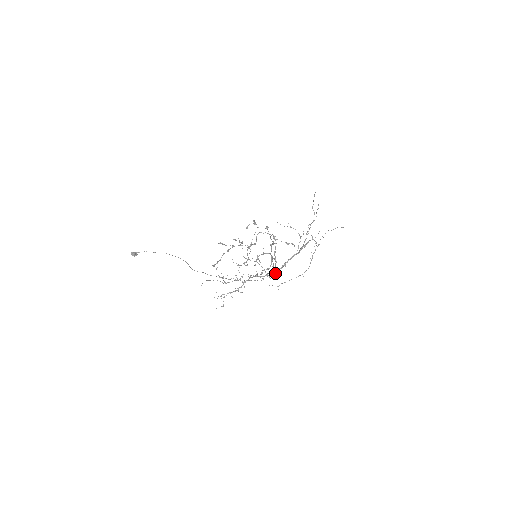
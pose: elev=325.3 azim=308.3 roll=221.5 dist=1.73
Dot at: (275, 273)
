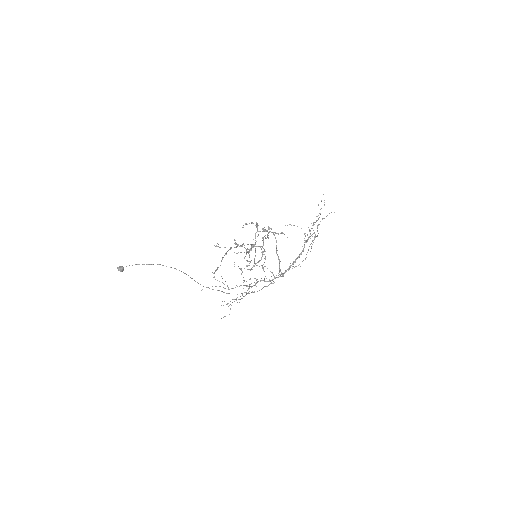
Dot at: occluded
